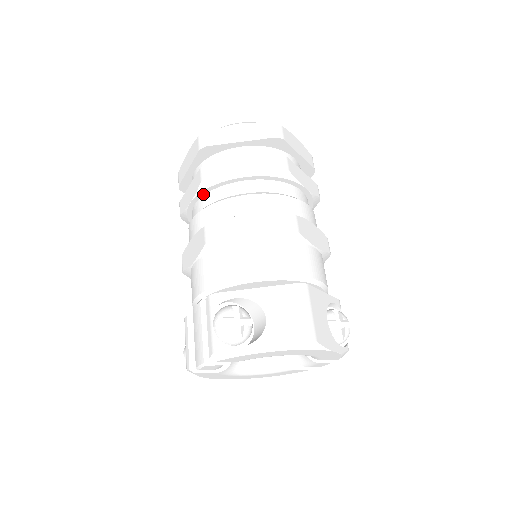
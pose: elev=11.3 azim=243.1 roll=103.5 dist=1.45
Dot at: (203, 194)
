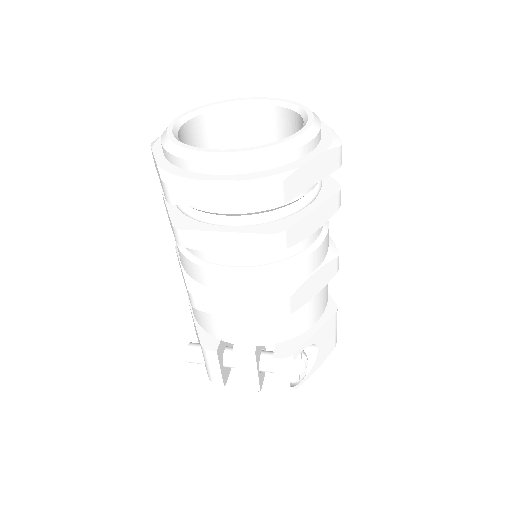
Dot at: occluded
